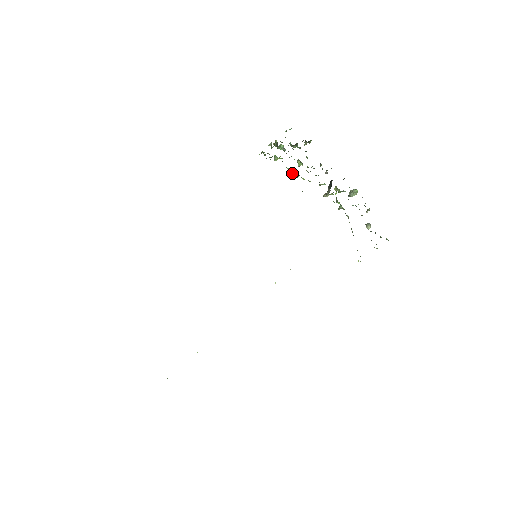
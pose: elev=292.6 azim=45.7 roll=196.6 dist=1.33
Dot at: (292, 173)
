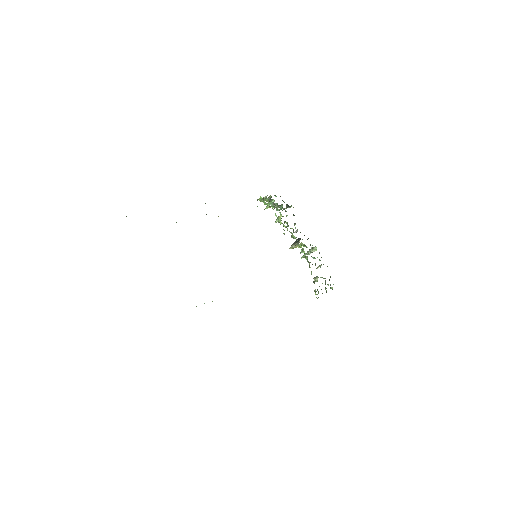
Dot at: (278, 220)
